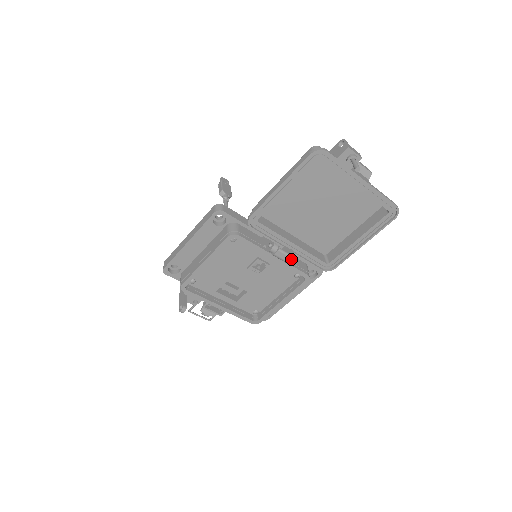
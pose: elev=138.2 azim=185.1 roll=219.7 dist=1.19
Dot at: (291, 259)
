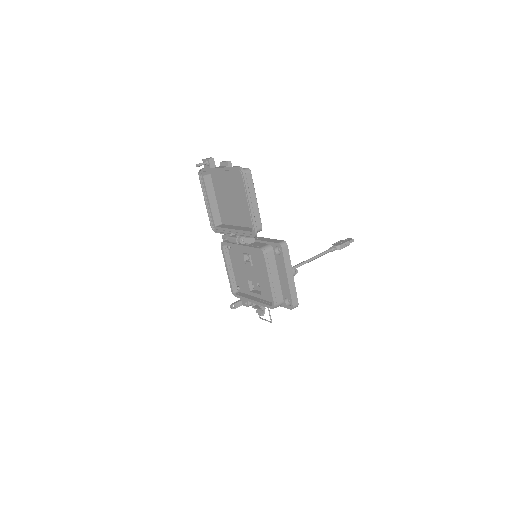
Dot at: (235, 240)
